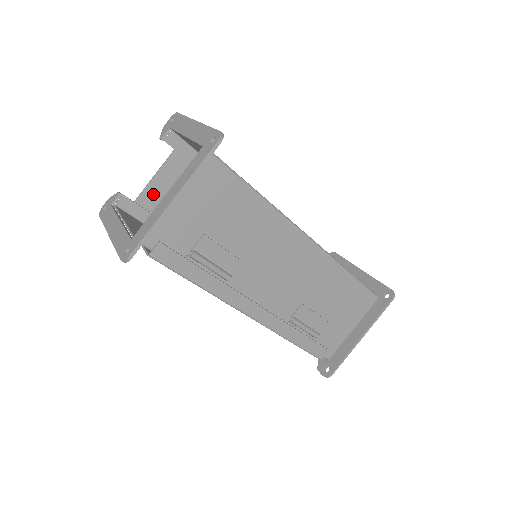
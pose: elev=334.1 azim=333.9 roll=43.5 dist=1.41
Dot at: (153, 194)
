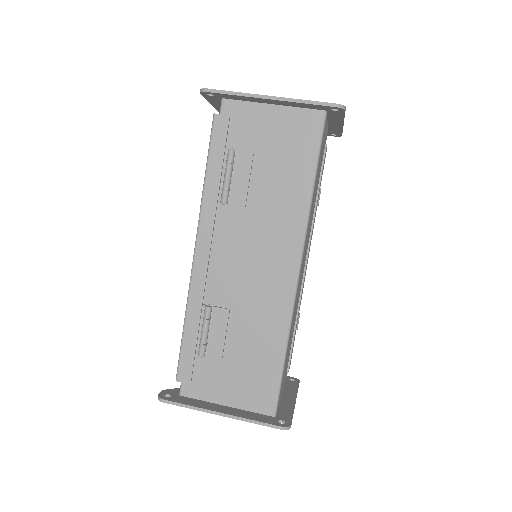
Dot at: occluded
